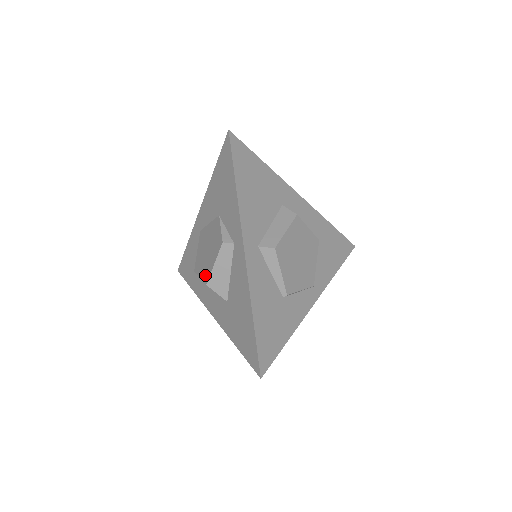
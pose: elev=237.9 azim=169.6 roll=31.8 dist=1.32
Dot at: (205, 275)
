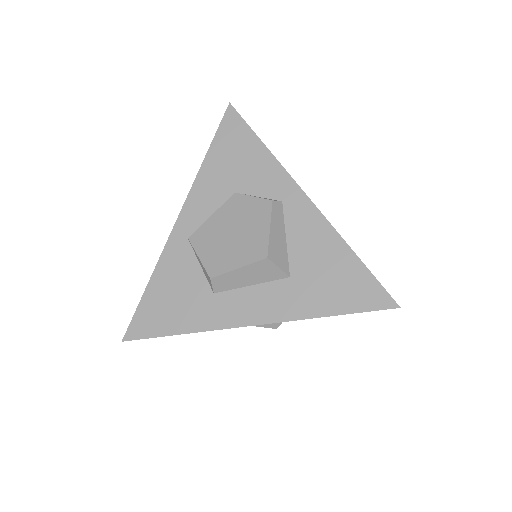
Dot at: (254, 253)
